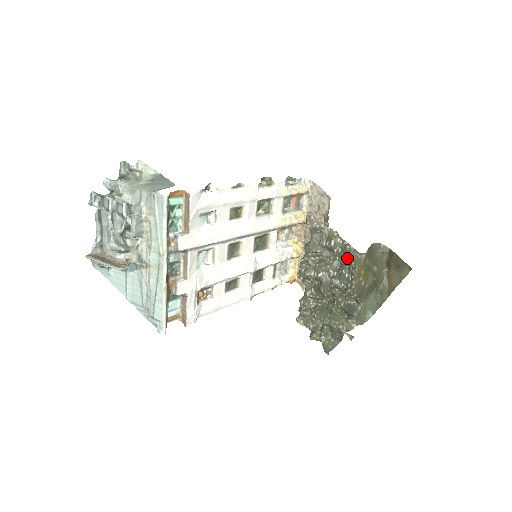
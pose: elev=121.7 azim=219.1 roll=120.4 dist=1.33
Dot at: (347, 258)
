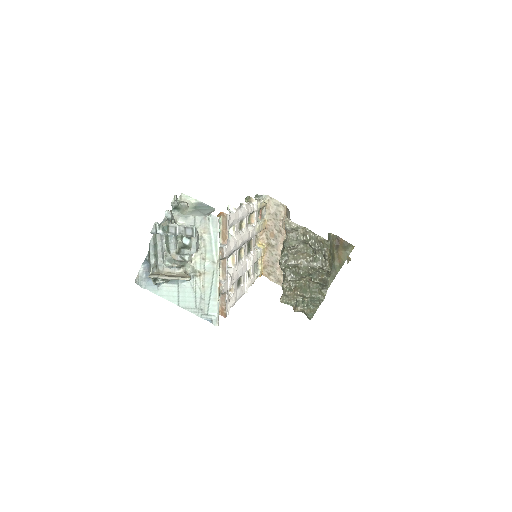
Dot at: (321, 245)
